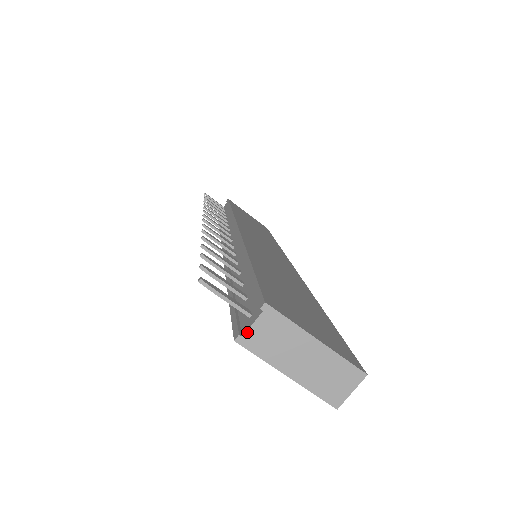
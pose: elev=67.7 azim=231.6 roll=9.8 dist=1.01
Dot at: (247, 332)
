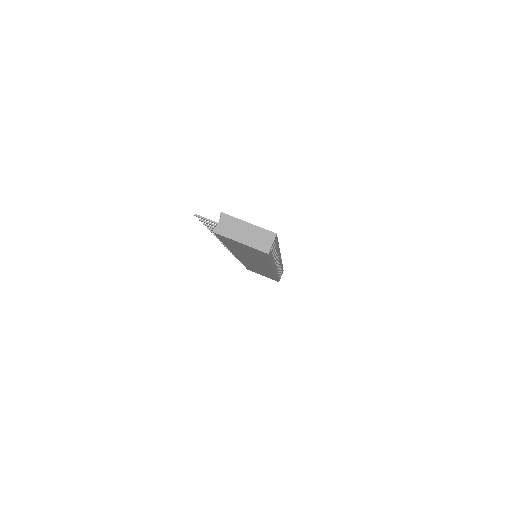
Dot at: (217, 227)
